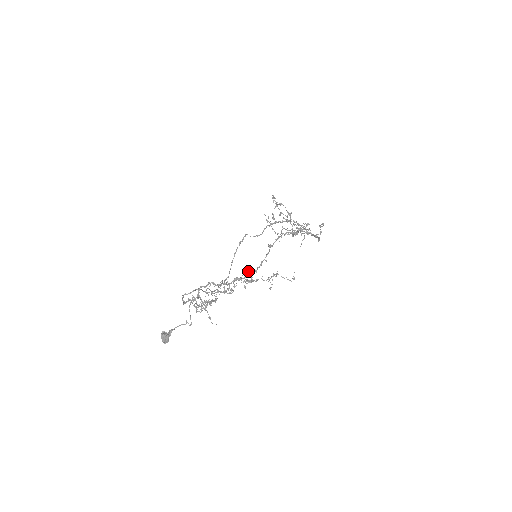
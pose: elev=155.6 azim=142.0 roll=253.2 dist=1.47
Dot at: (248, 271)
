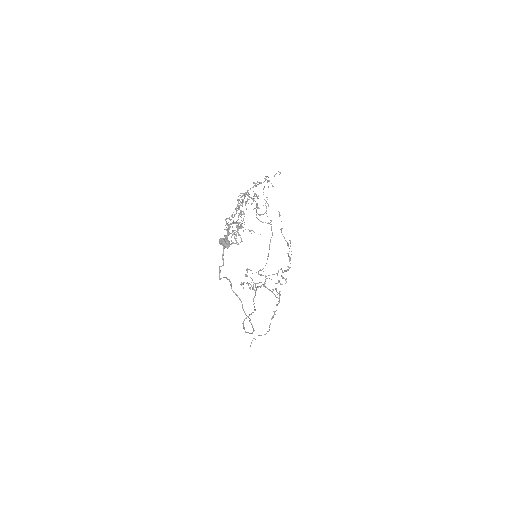
Dot at: (251, 203)
